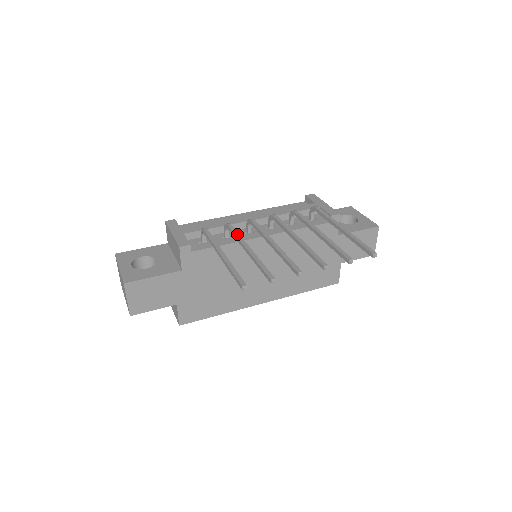
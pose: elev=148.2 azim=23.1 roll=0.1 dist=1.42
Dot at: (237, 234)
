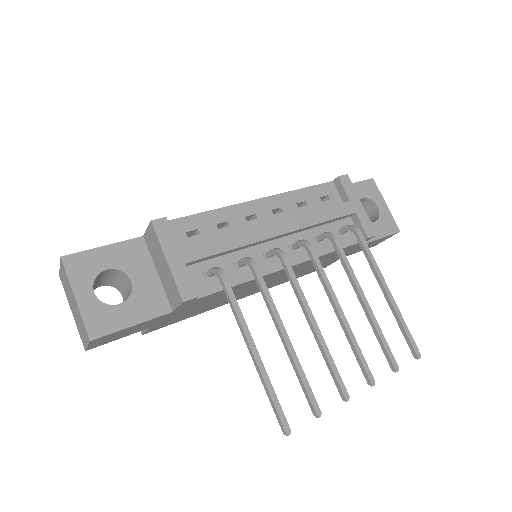
Dot at: (269, 298)
